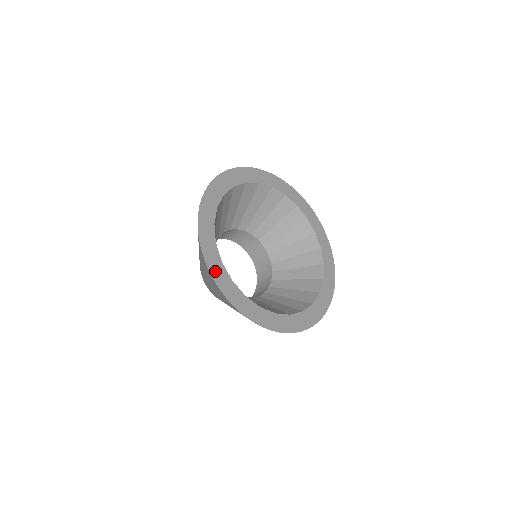
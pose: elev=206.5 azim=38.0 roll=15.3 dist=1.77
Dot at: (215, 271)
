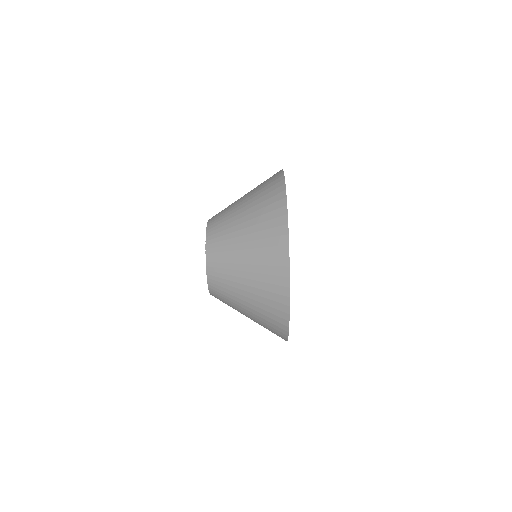
Dot at: occluded
